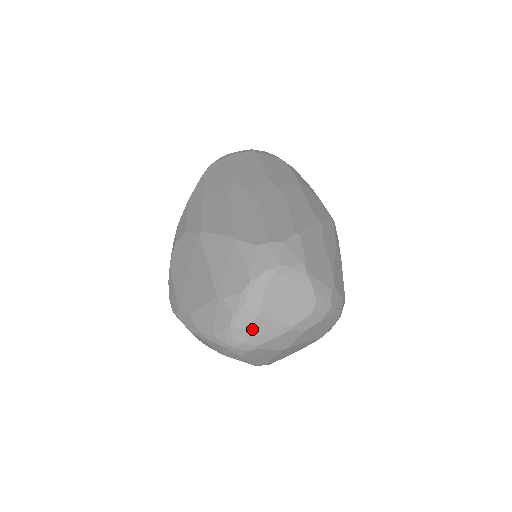
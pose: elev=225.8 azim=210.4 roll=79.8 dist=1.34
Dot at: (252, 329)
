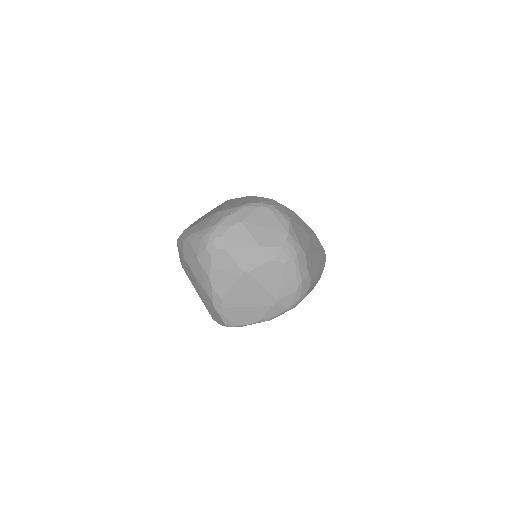
Dot at: (231, 230)
